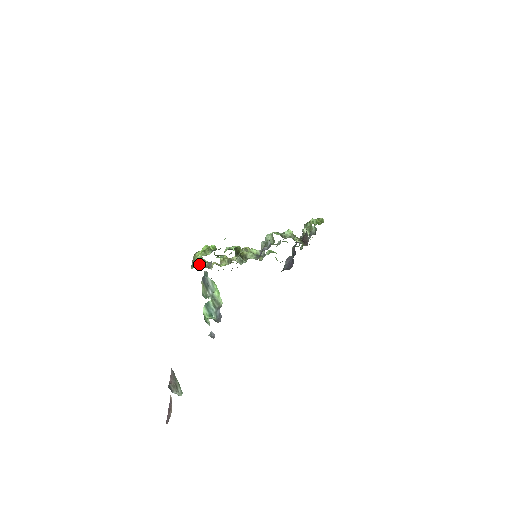
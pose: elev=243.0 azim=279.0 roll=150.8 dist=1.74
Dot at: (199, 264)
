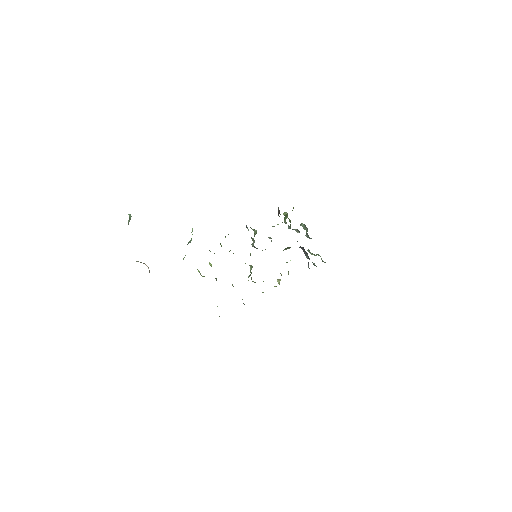
Dot at: occluded
